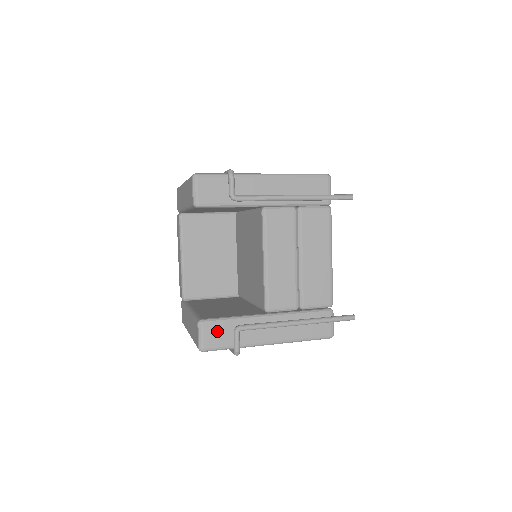
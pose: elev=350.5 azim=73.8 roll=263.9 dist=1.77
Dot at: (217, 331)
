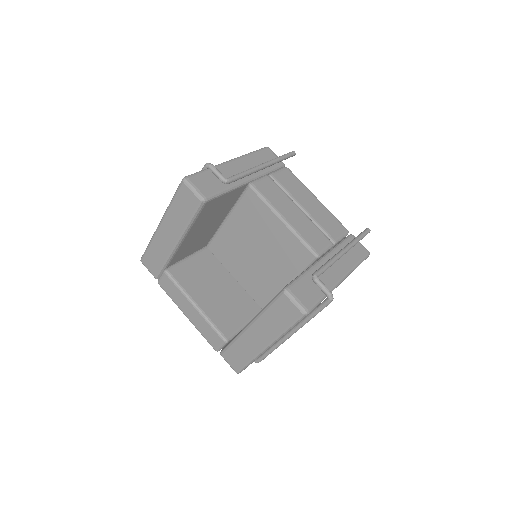
Dot at: (303, 289)
